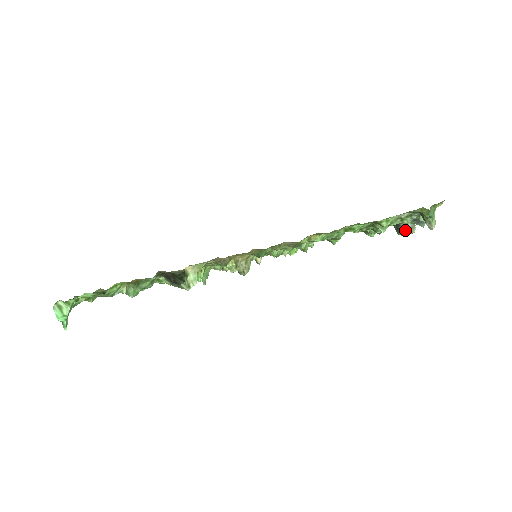
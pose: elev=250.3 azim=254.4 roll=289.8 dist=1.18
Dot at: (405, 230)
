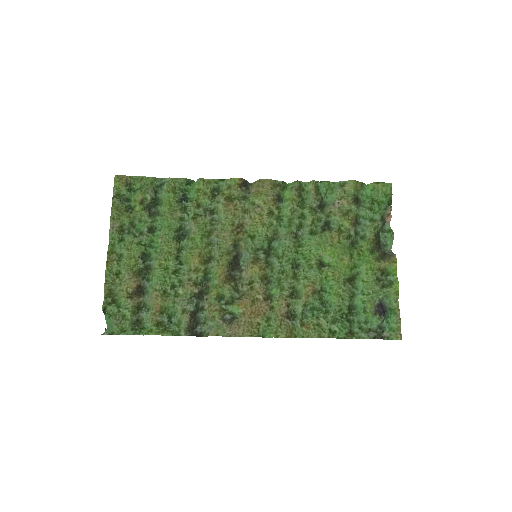
Dot at: (384, 248)
